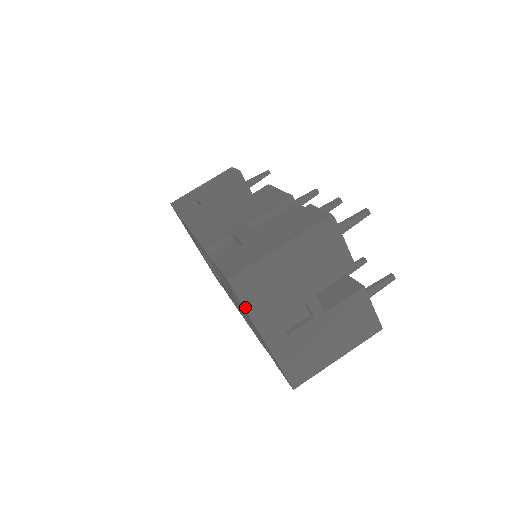
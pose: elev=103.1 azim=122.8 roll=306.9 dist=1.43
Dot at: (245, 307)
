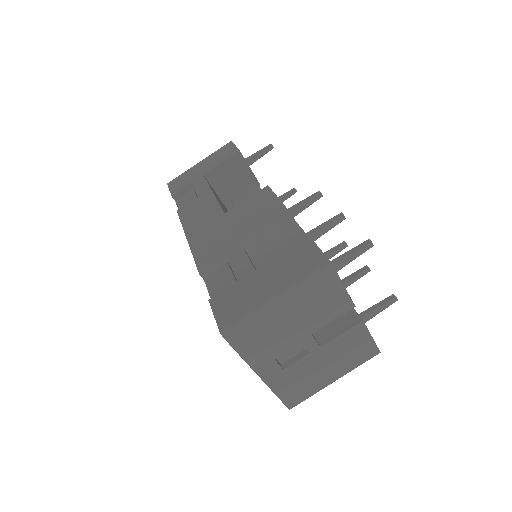
Dot at: (239, 353)
